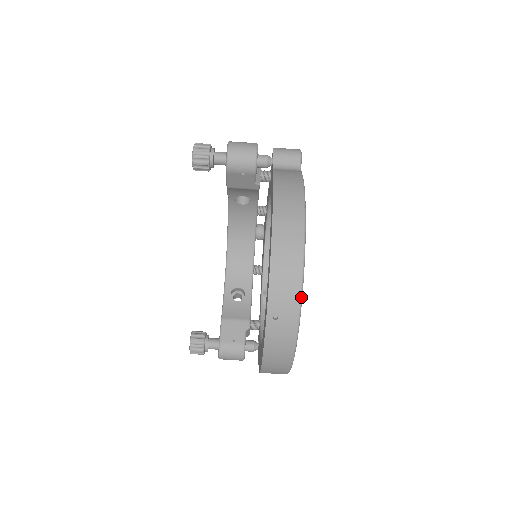
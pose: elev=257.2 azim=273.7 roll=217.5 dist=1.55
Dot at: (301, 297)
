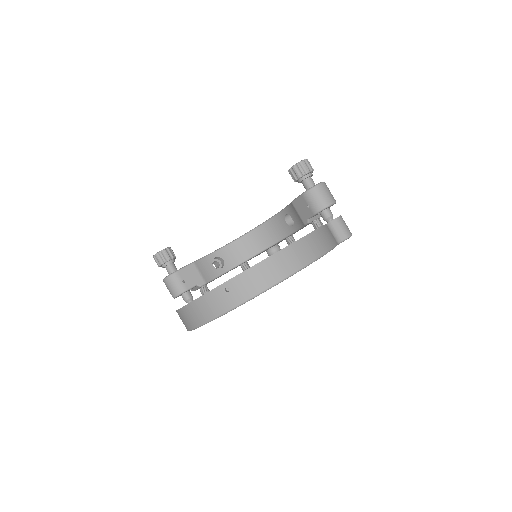
Dot at: (253, 297)
